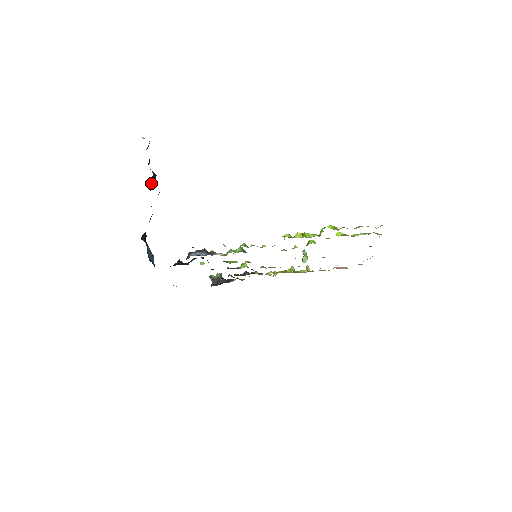
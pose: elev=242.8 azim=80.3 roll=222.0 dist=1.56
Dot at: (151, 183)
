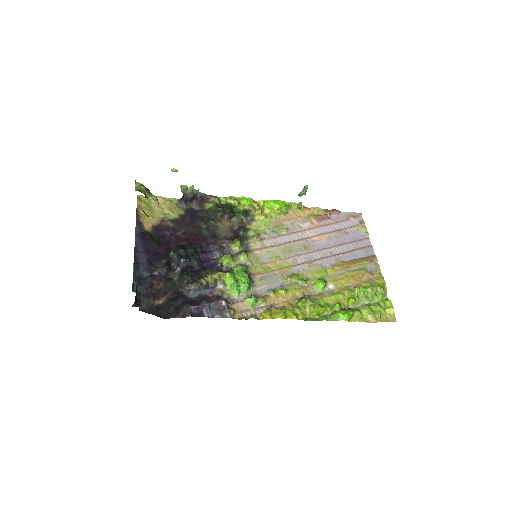
Dot at: occluded
